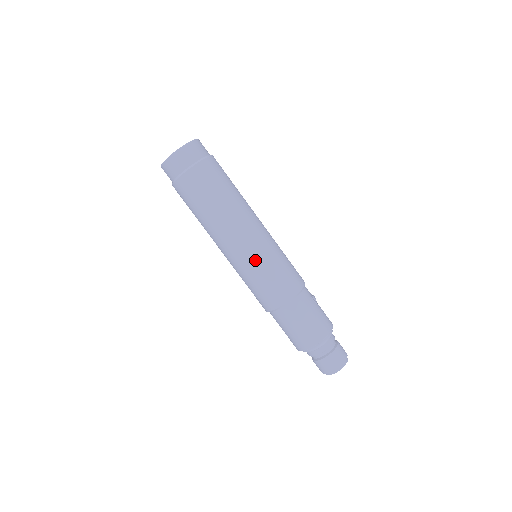
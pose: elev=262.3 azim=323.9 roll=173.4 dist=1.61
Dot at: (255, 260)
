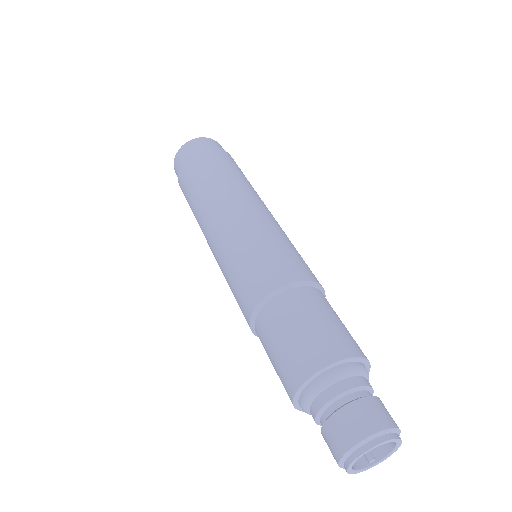
Dot at: (278, 228)
